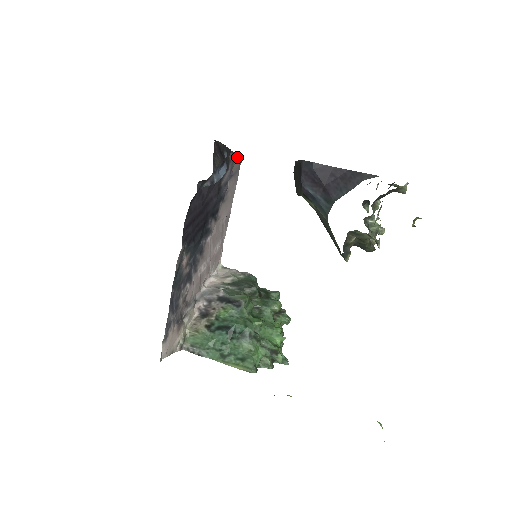
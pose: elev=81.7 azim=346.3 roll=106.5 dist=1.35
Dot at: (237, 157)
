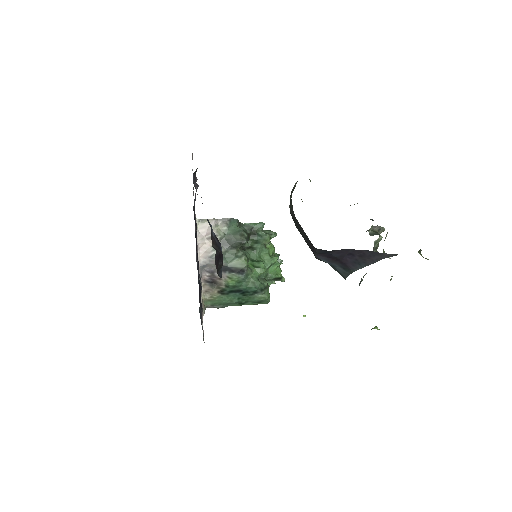
Dot at: (192, 158)
